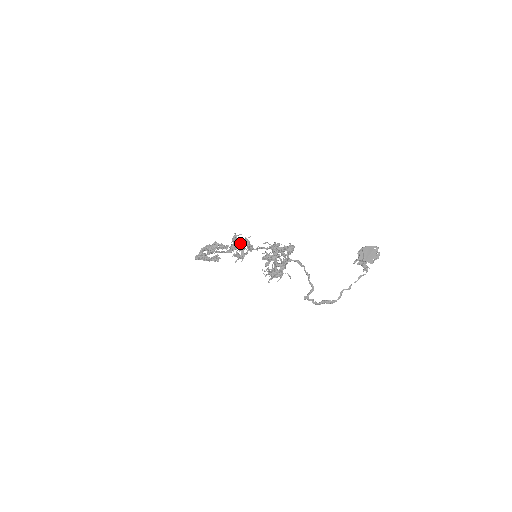
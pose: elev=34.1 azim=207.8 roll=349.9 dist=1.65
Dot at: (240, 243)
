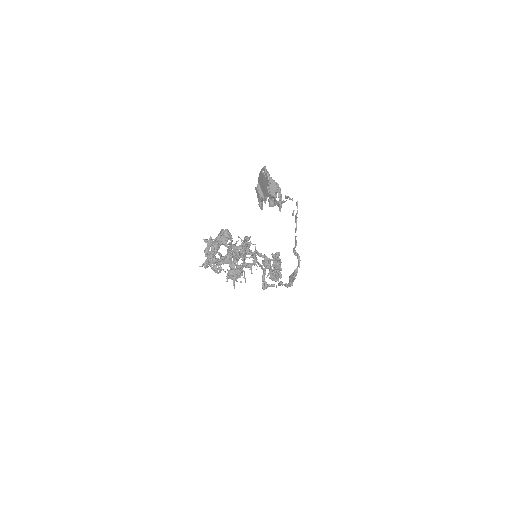
Dot at: occluded
